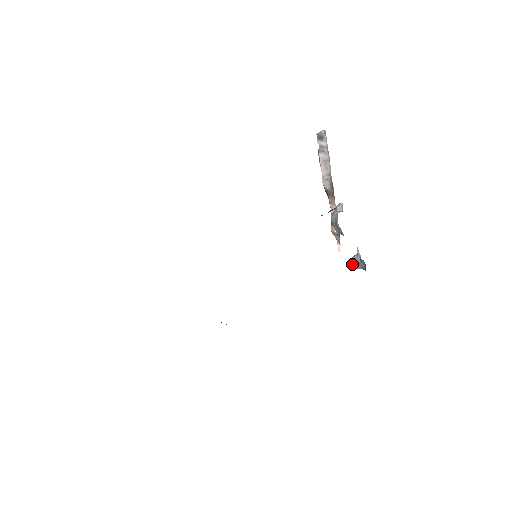
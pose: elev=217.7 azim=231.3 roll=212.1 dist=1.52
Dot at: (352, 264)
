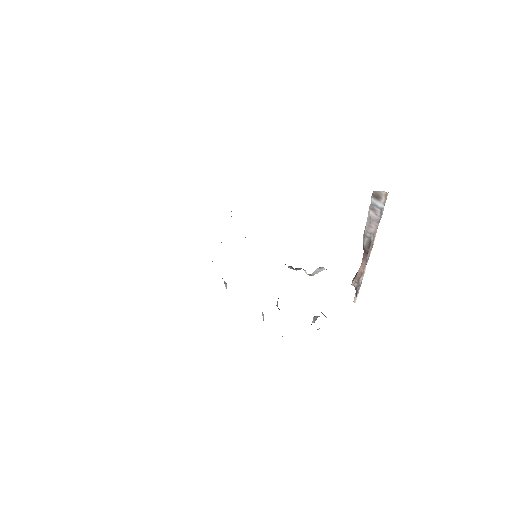
Dot at: occluded
